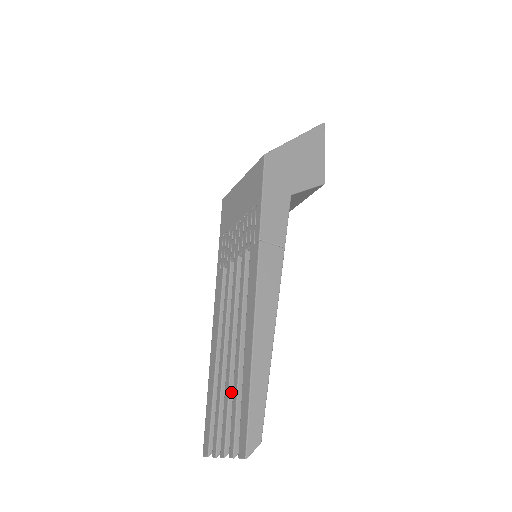
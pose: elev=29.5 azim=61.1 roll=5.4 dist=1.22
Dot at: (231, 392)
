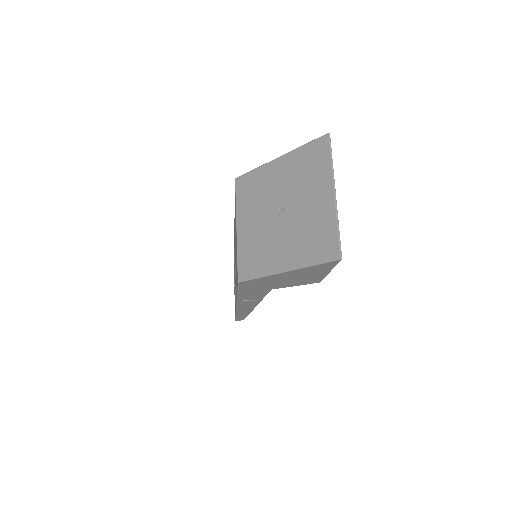
Dot at: occluded
